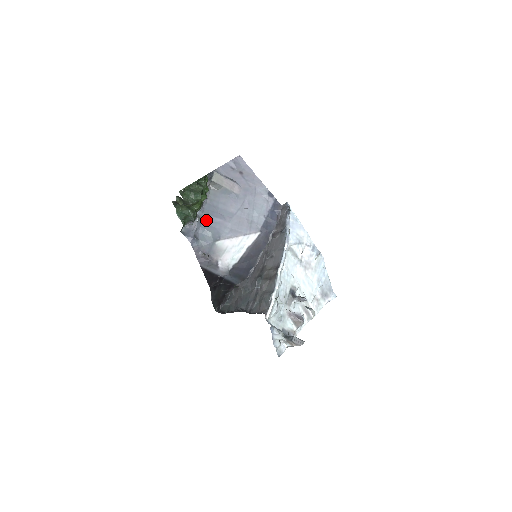
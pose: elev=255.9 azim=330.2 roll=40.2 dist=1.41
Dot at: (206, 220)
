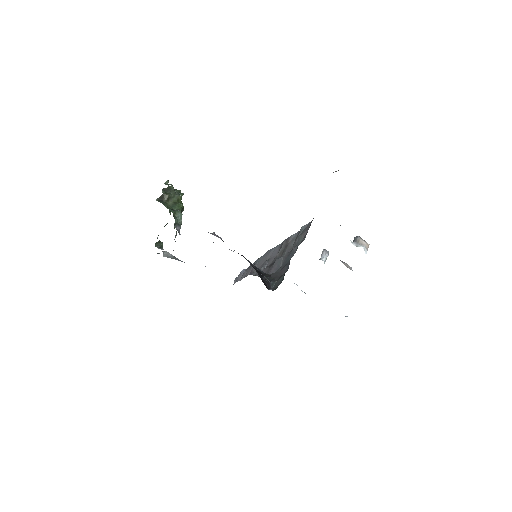
Dot at: occluded
